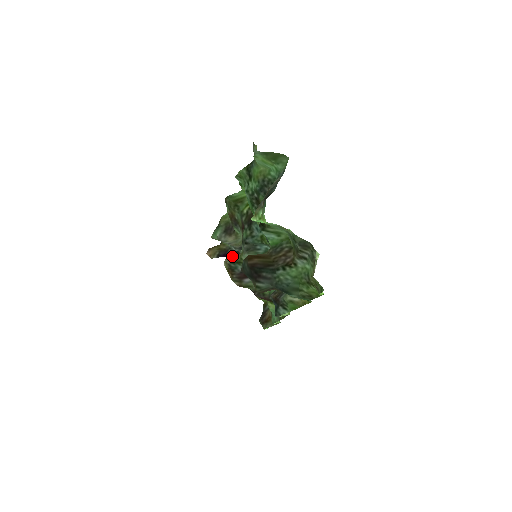
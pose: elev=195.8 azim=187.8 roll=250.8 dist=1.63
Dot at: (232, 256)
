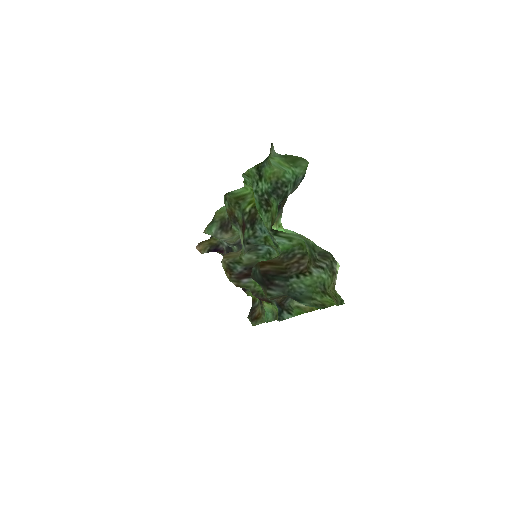
Dot at: (230, 255)
